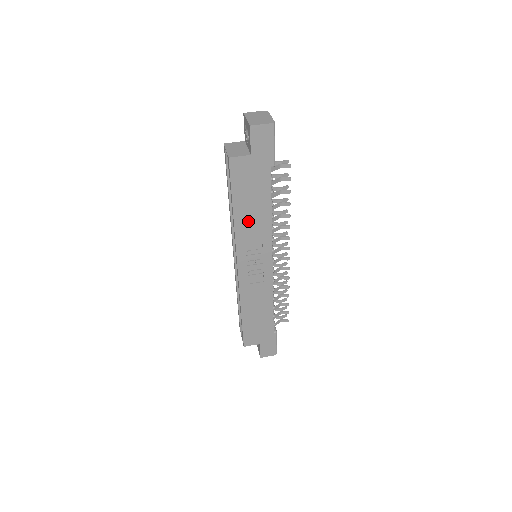
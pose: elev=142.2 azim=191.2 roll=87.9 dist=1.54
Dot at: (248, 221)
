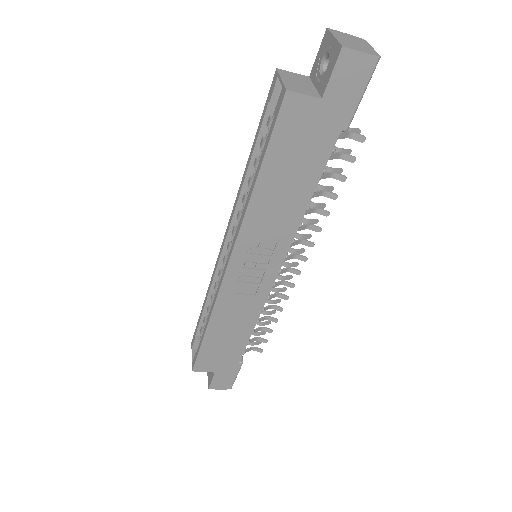
Dot at: (271, 203)
